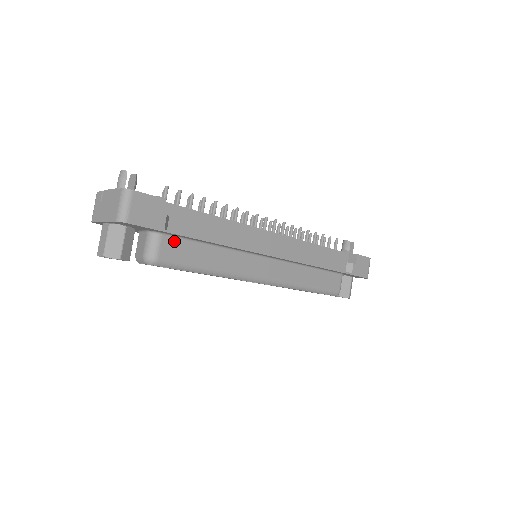
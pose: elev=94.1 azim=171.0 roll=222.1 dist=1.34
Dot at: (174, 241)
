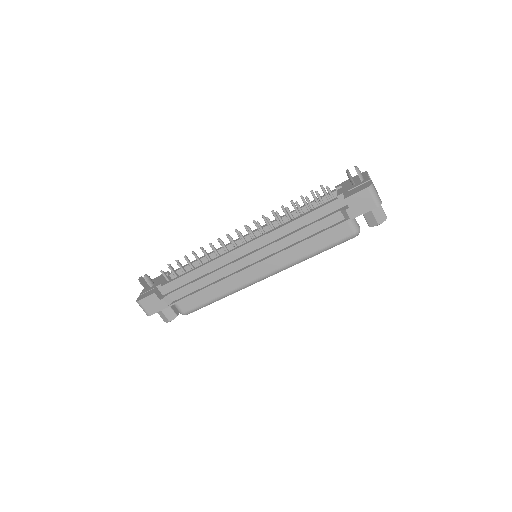
Dot at: (184, 300)
